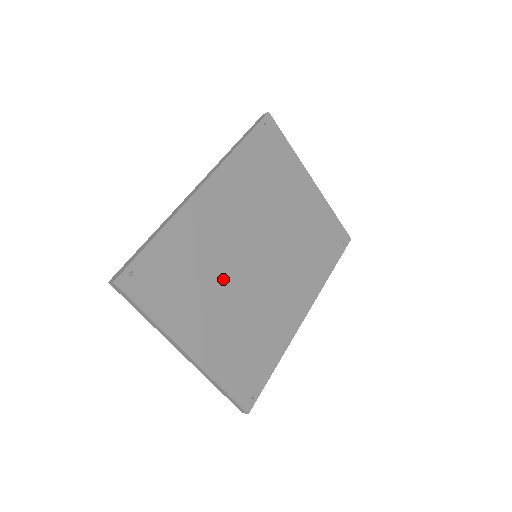
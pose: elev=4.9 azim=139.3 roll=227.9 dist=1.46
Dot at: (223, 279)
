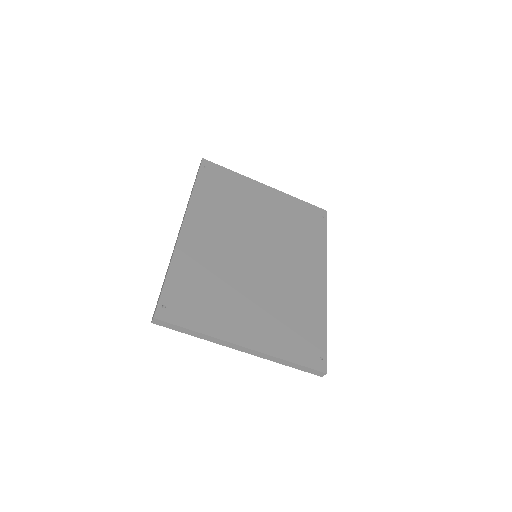
Dot at: (239, 282)
